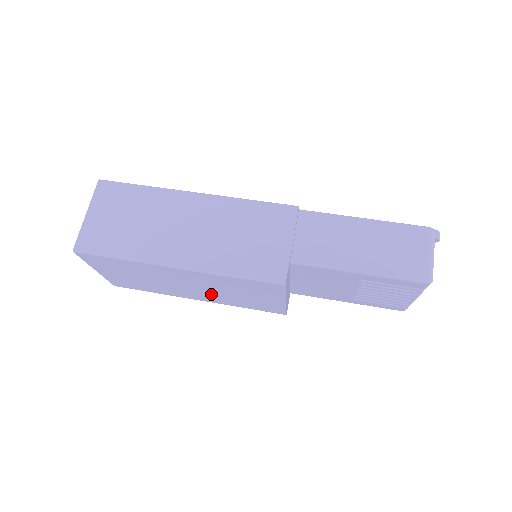
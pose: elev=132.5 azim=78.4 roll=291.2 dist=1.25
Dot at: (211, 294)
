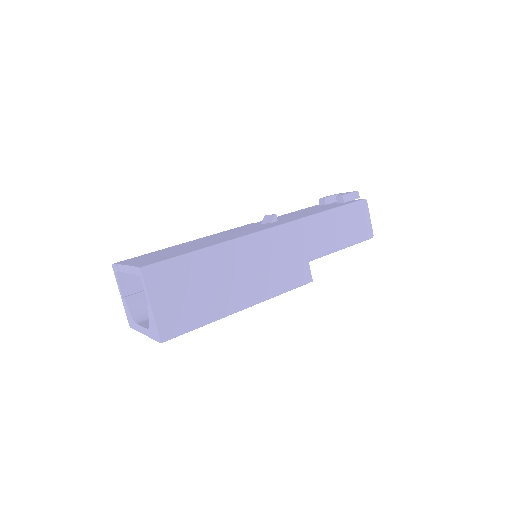
Dot at: occluded
